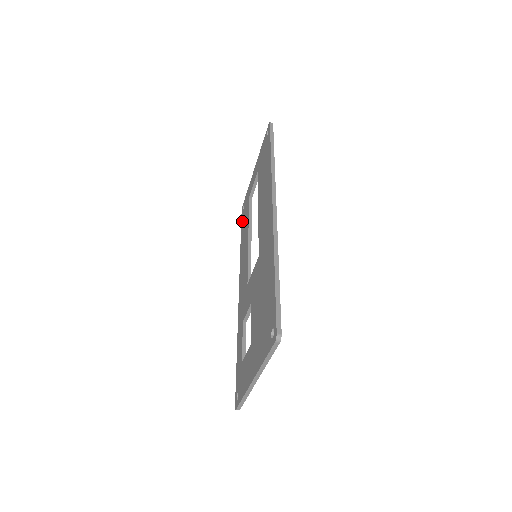
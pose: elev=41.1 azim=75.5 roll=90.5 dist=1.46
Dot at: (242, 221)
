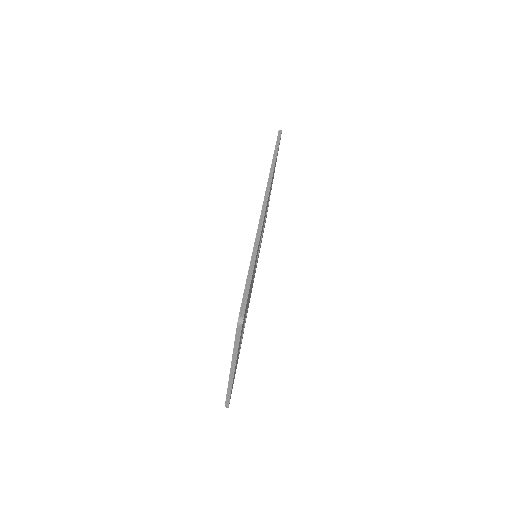
Dot at: occluded
